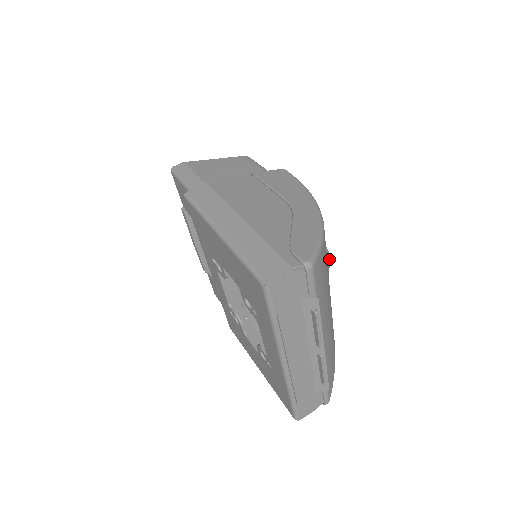
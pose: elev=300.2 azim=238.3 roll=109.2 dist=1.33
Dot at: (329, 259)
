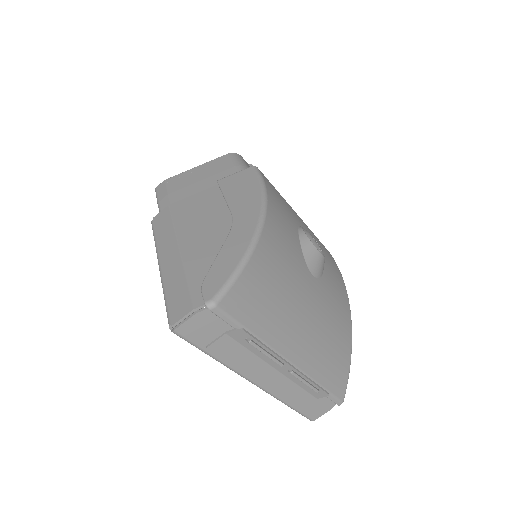
Dot at: (316, 255)
